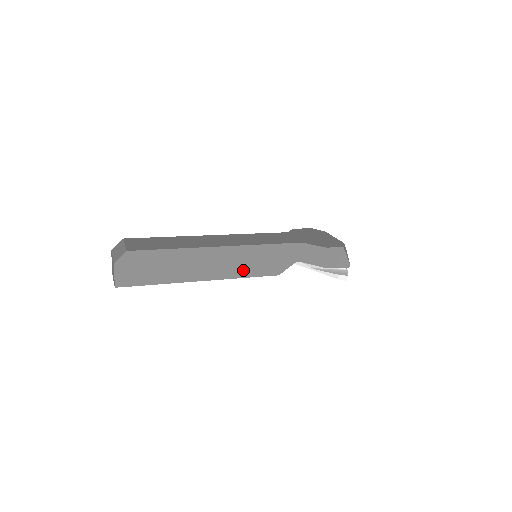
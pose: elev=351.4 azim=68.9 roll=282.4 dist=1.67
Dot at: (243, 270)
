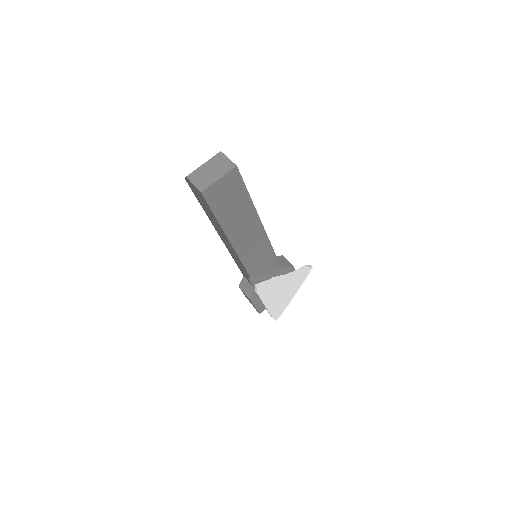
Dot at: occluded
